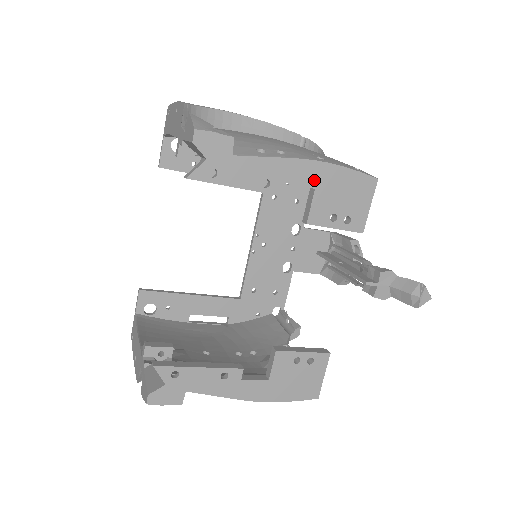
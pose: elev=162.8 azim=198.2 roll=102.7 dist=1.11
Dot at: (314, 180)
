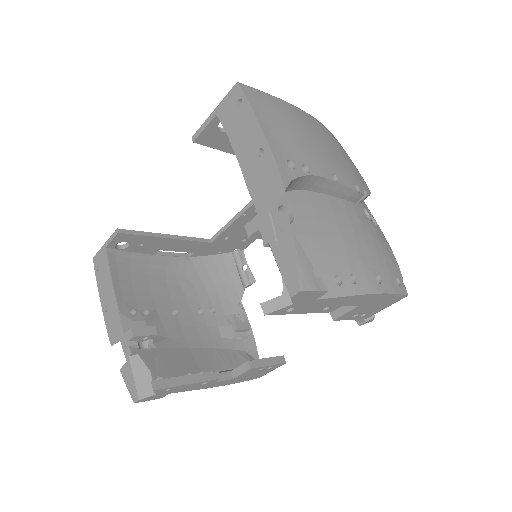
Dot at: (364, 302)
